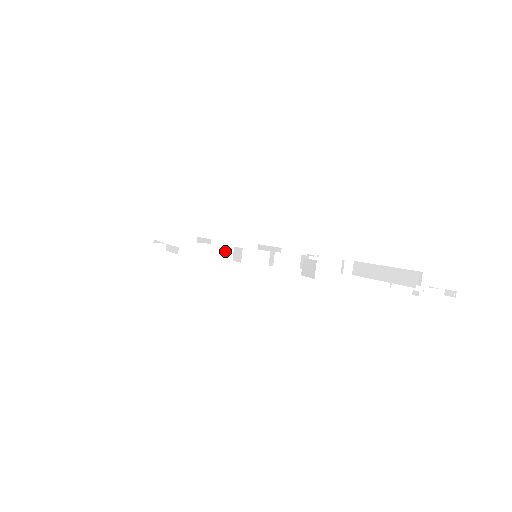
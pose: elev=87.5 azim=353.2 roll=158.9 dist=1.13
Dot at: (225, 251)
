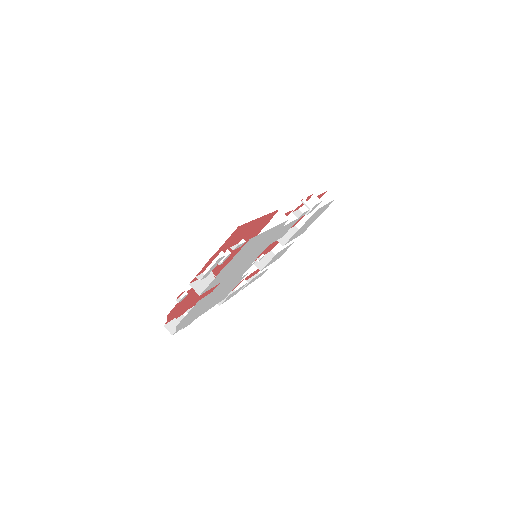
Dot at: occluded
